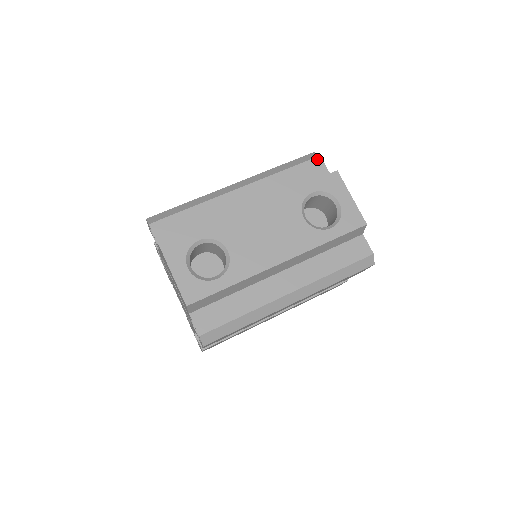
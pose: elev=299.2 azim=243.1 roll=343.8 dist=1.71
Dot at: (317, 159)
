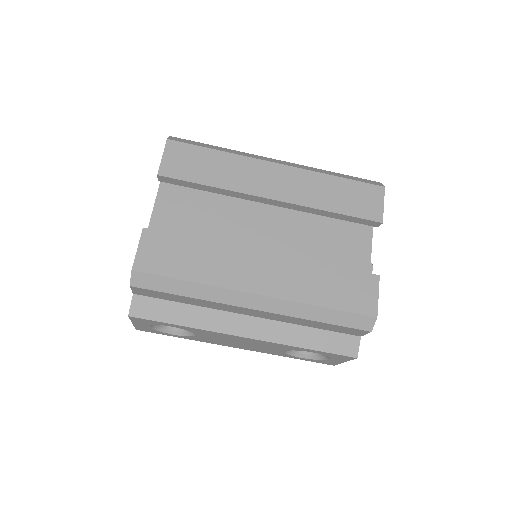
Dot at: (364, 331)
